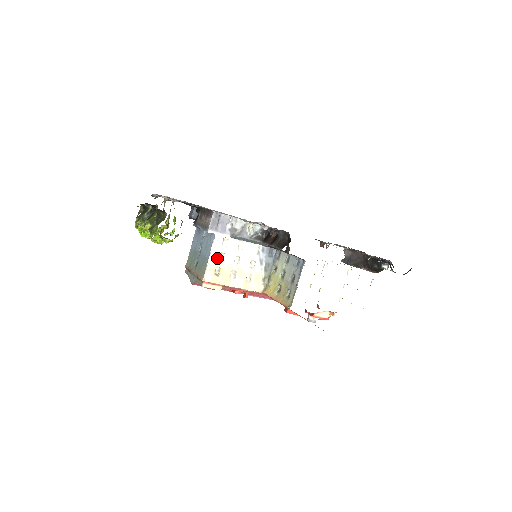
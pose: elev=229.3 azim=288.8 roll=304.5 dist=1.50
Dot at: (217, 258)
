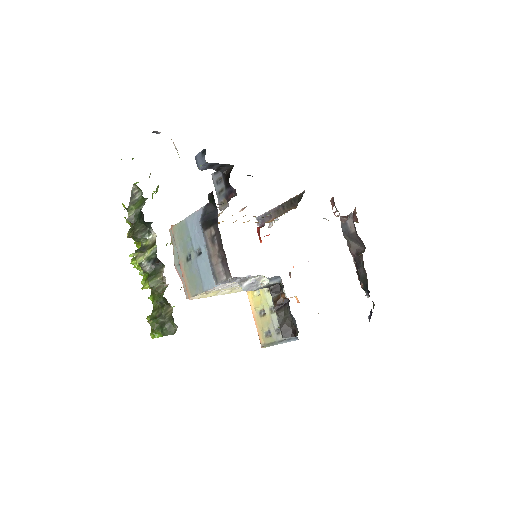
Dot at: (214, 289)
